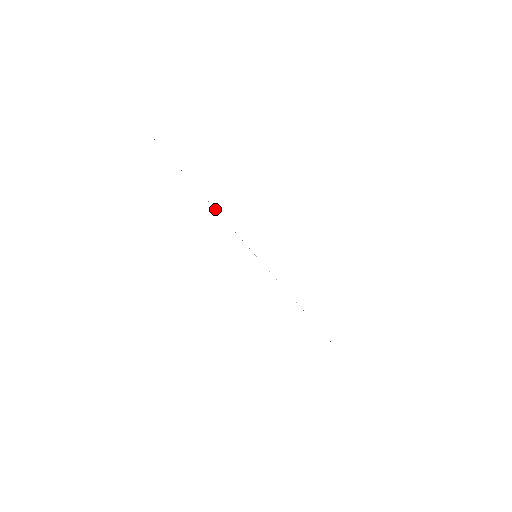
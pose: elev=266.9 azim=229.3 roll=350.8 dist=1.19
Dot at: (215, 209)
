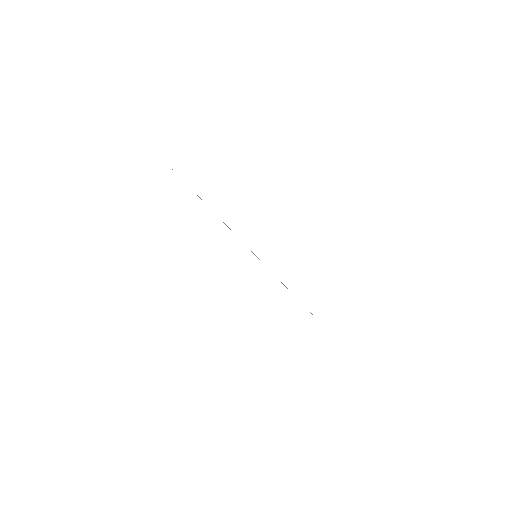
Dot at: (226, 225)
